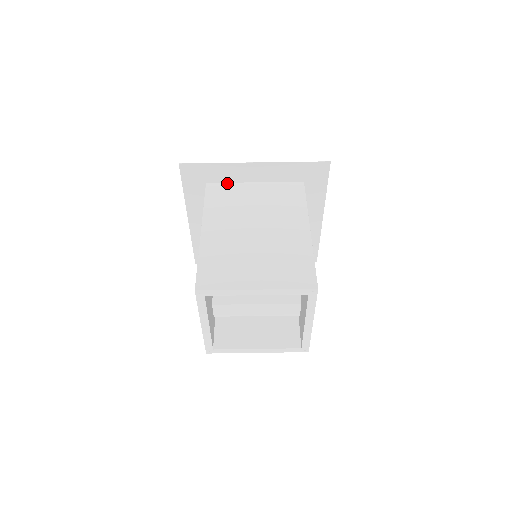
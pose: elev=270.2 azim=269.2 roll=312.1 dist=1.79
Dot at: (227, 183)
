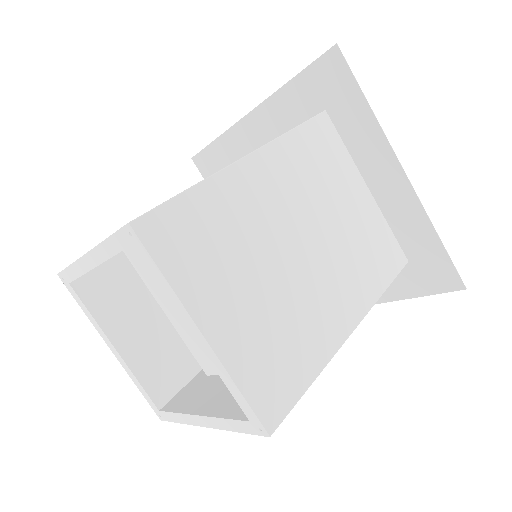
Dot at: (344, 145)
